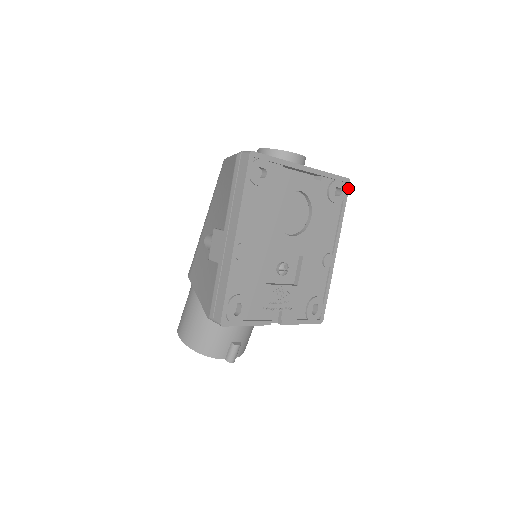
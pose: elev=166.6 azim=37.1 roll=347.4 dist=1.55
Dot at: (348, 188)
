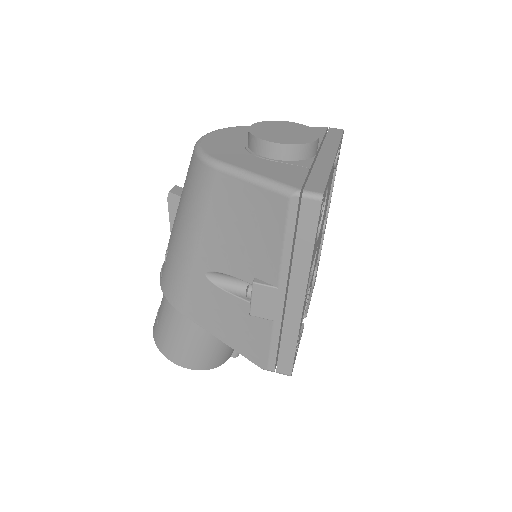
Dot at: occluded
